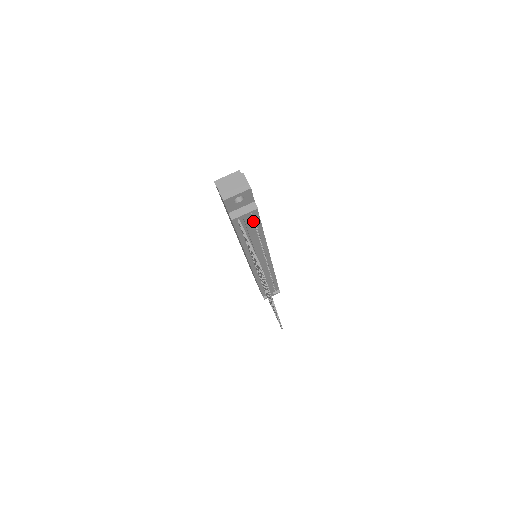
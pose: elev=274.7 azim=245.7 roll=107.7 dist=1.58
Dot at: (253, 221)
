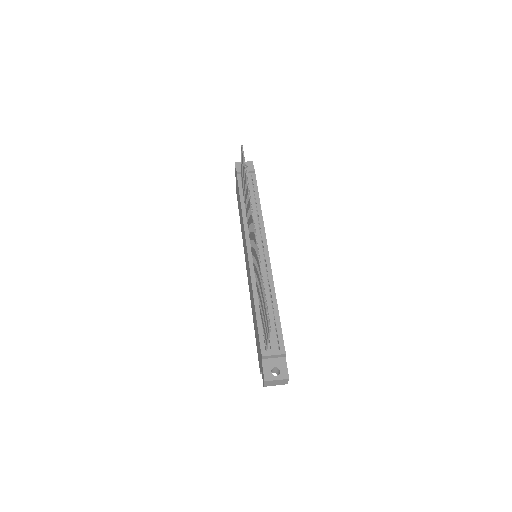
Dot at: (252, 186)
